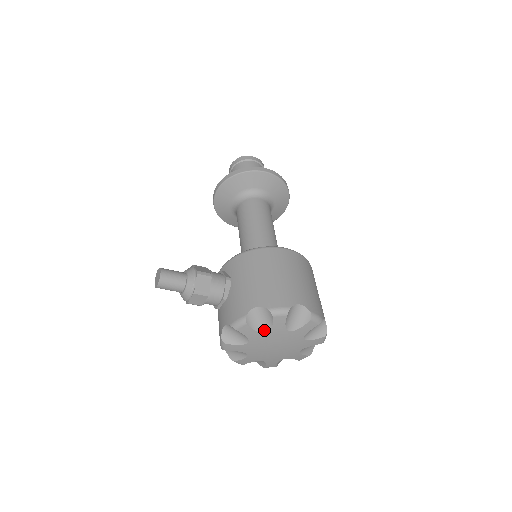
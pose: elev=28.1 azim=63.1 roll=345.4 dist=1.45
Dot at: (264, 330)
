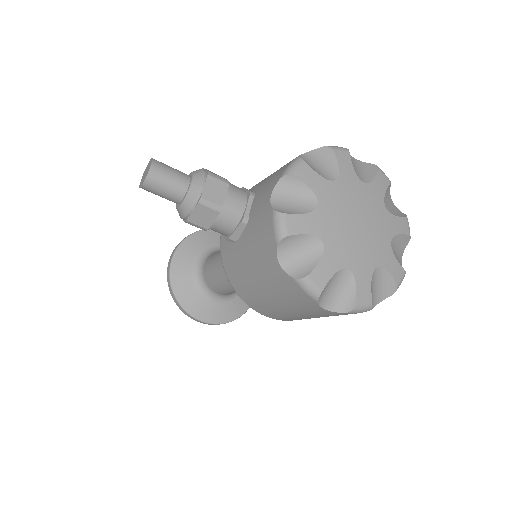
Dot at: (331, 178)
